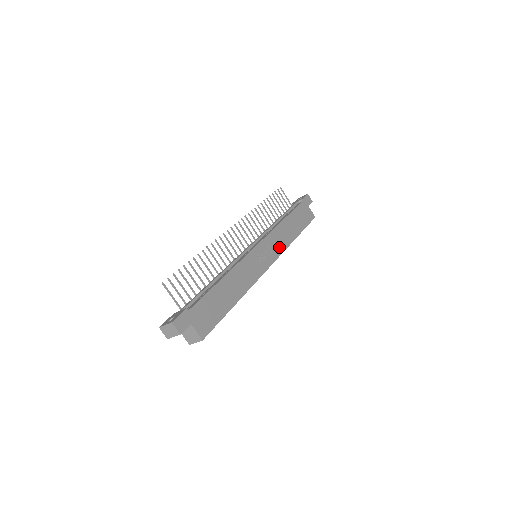
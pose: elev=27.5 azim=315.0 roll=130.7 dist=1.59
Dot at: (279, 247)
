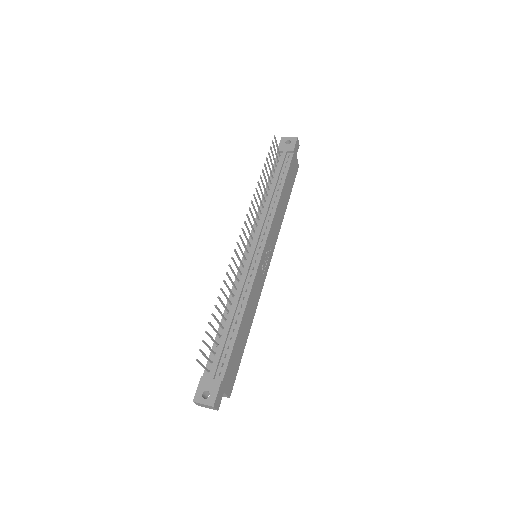
Dot at: (275, 236)
